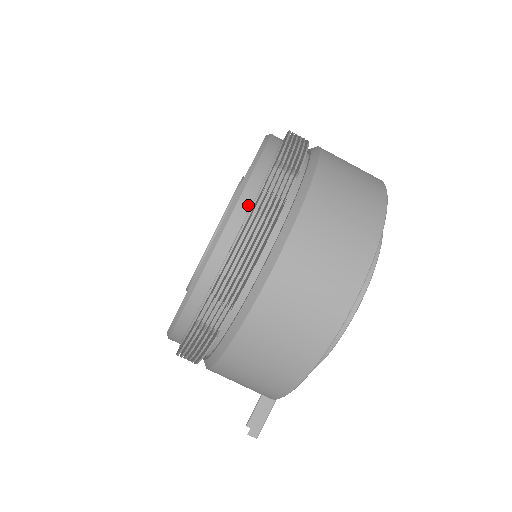
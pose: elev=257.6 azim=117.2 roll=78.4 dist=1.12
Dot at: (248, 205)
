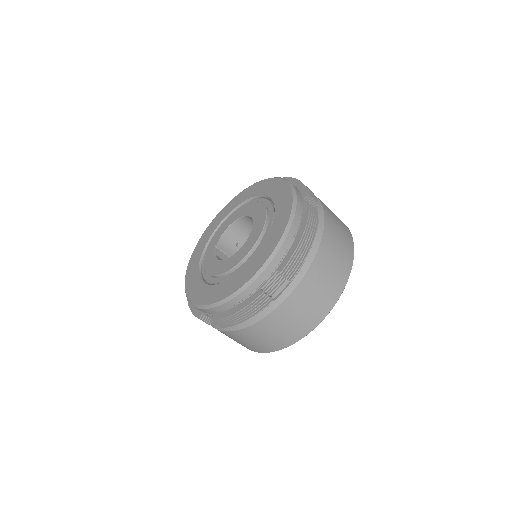
Dot at: (250, 293)
